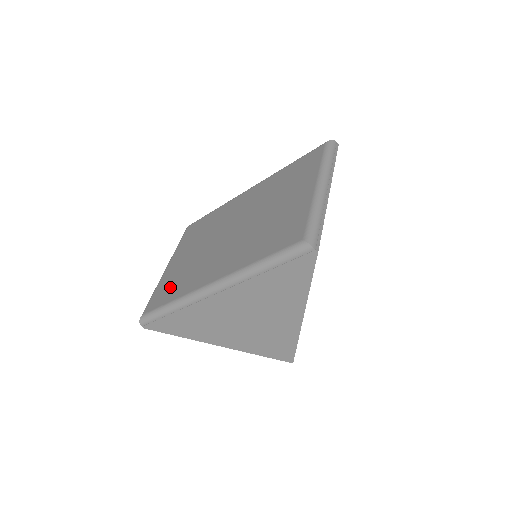
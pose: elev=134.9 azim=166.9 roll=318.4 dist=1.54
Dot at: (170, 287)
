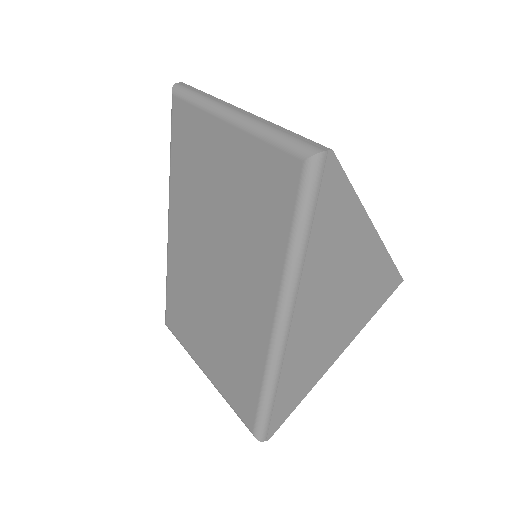
Dot at: (238, 380)
